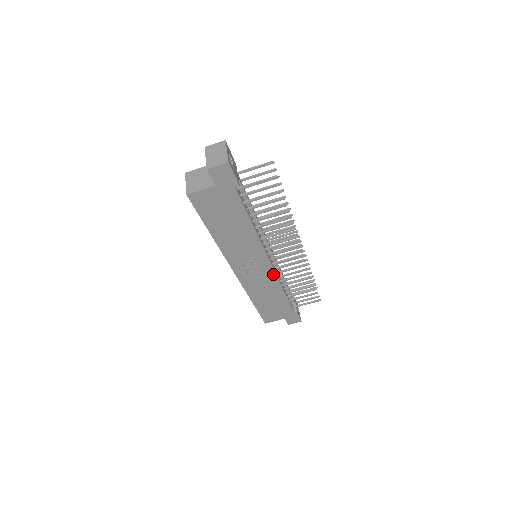
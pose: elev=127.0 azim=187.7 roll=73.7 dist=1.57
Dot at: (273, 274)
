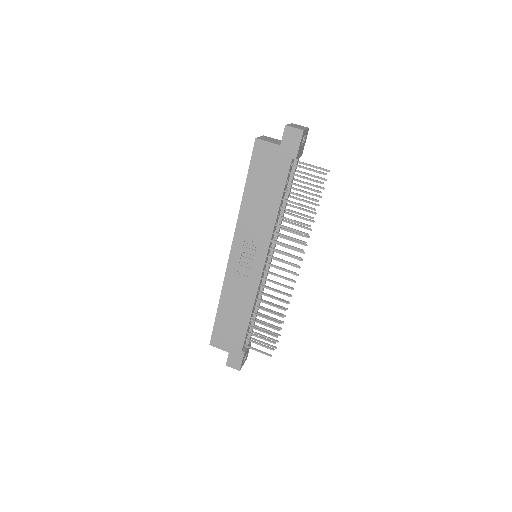
Dot at: (257, 281)
